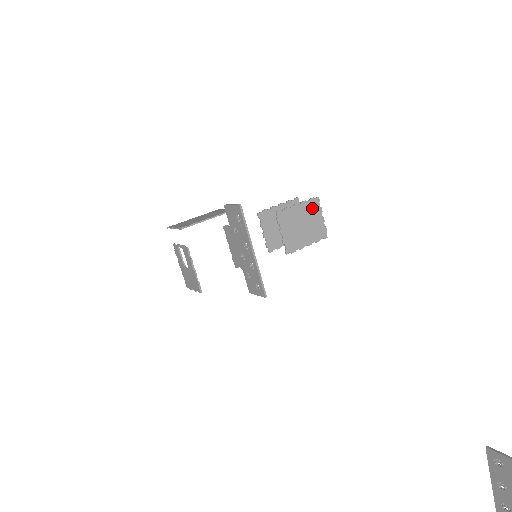
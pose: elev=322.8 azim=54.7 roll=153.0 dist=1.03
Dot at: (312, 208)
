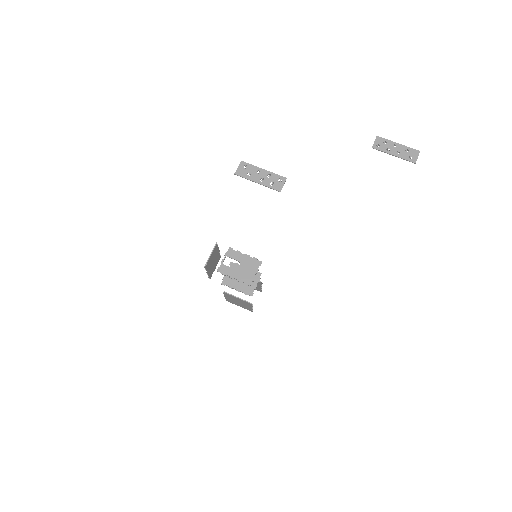
Dot at: occluded
